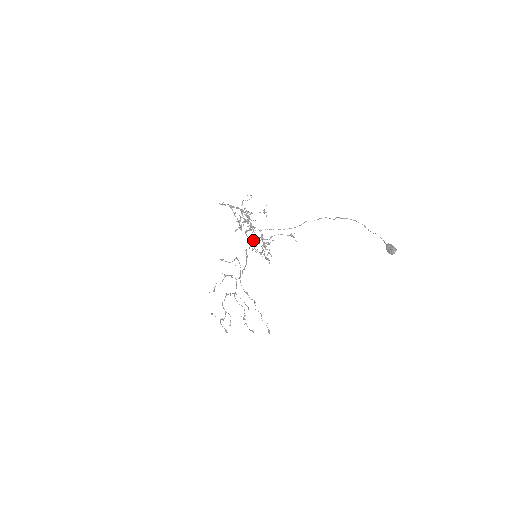
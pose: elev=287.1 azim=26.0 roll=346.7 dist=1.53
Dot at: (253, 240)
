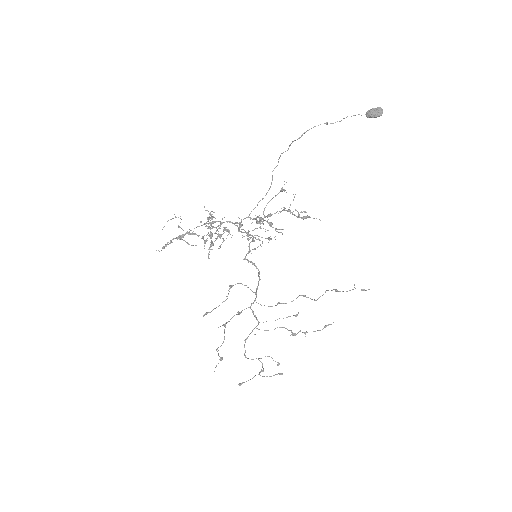
Dot at: (260, 227)
